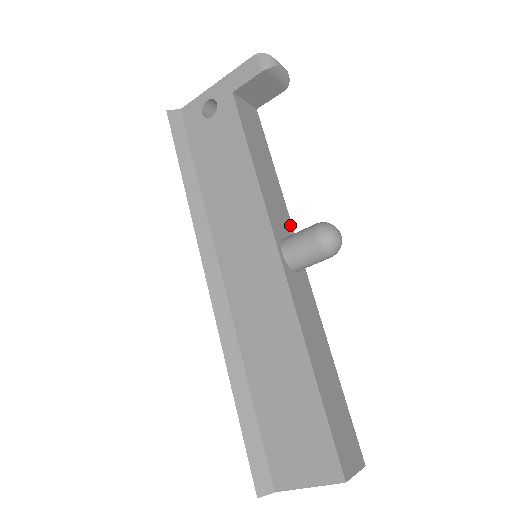
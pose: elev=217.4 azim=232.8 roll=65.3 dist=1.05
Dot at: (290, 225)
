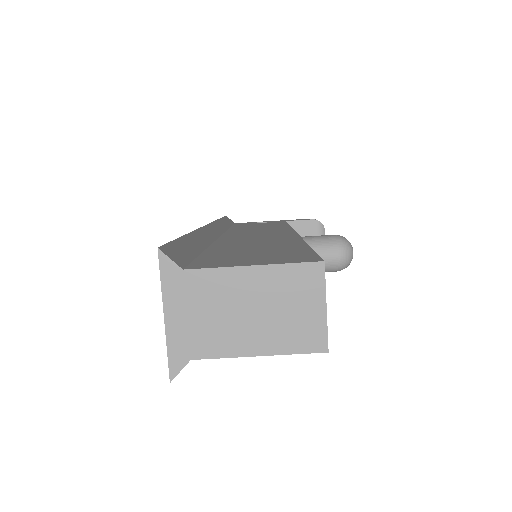
Dot at: occluded
